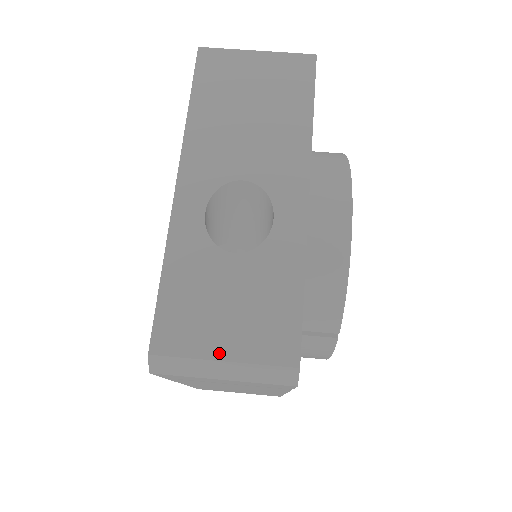
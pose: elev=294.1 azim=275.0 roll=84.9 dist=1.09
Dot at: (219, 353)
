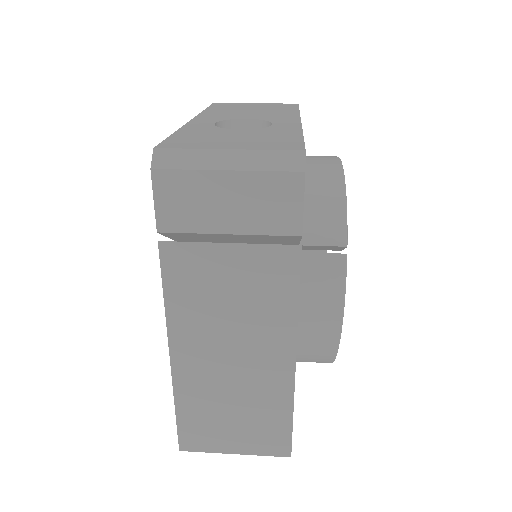
Dot at: (224, 147)
